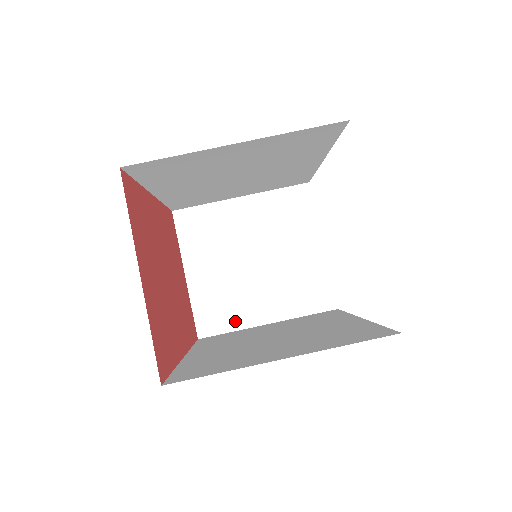
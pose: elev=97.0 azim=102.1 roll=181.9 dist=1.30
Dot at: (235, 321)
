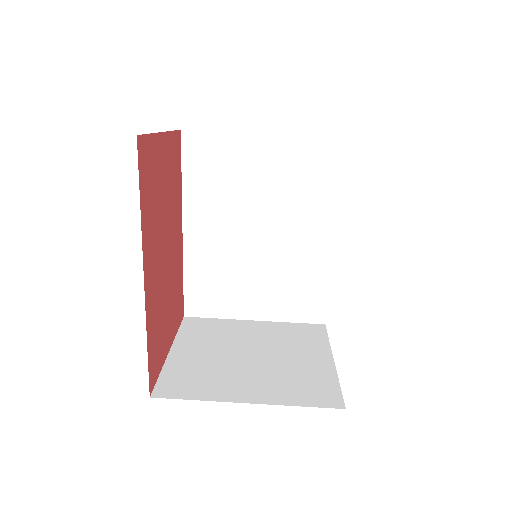
Dot at: (206, 392)
